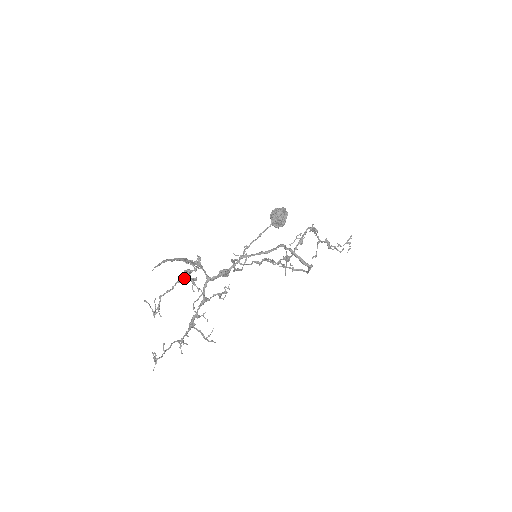
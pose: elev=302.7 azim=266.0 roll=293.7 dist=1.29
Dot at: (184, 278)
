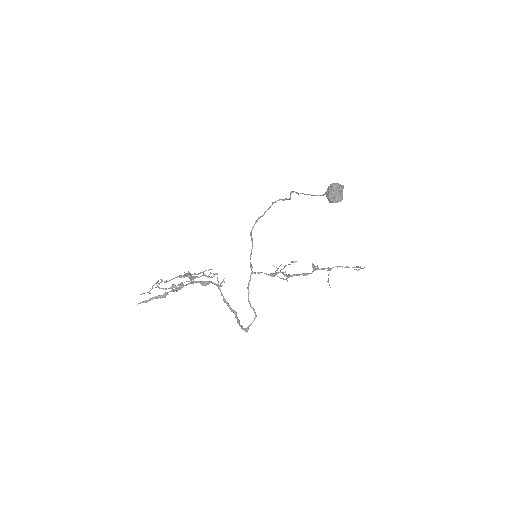
Dot at: (170, 287)
